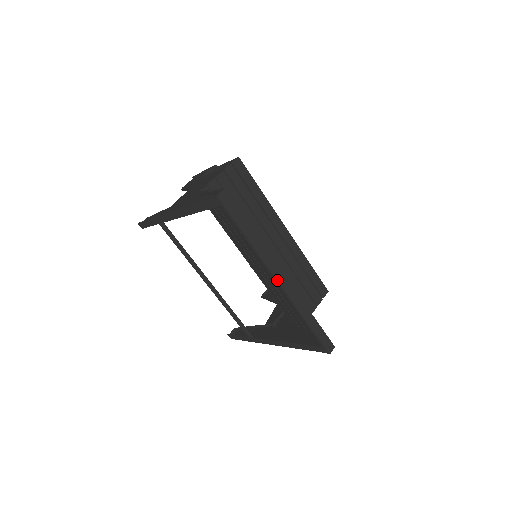
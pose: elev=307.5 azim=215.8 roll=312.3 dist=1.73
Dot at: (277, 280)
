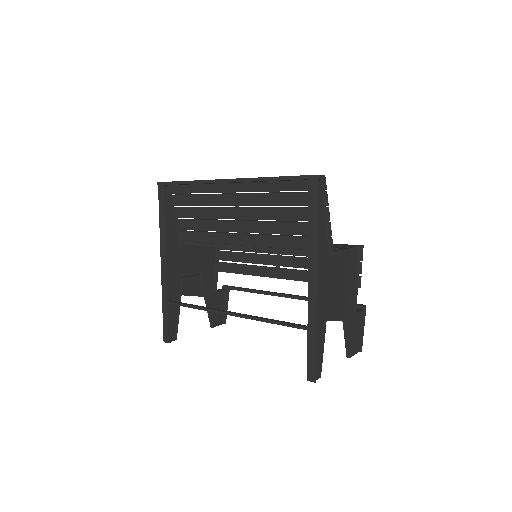
Dot at: (225, 179)
